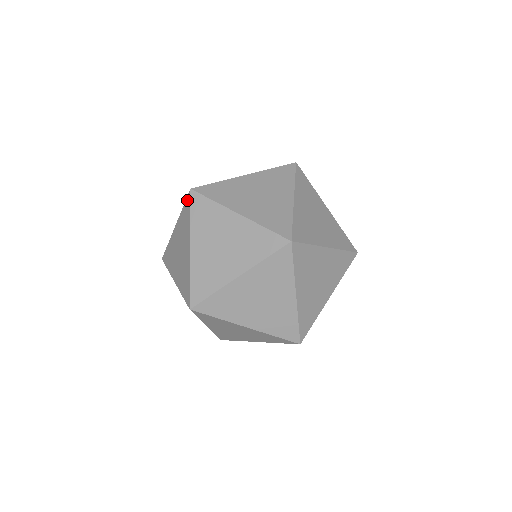
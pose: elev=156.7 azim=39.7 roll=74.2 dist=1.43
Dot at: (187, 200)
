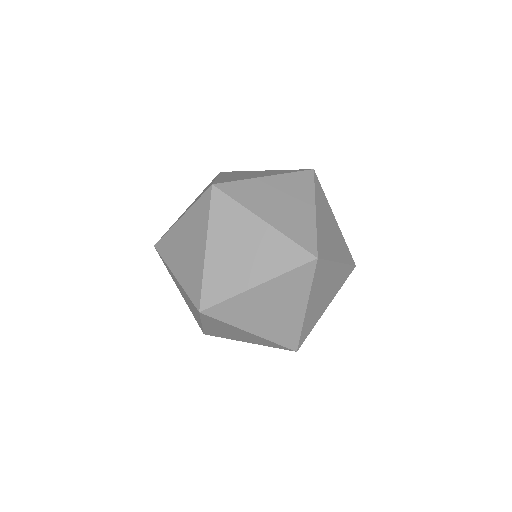
Dot at: occluded
